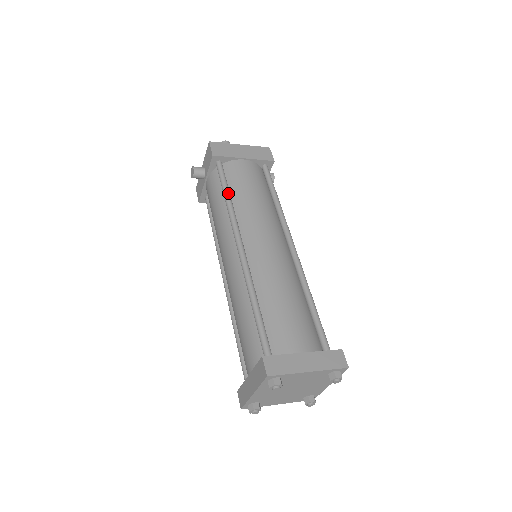
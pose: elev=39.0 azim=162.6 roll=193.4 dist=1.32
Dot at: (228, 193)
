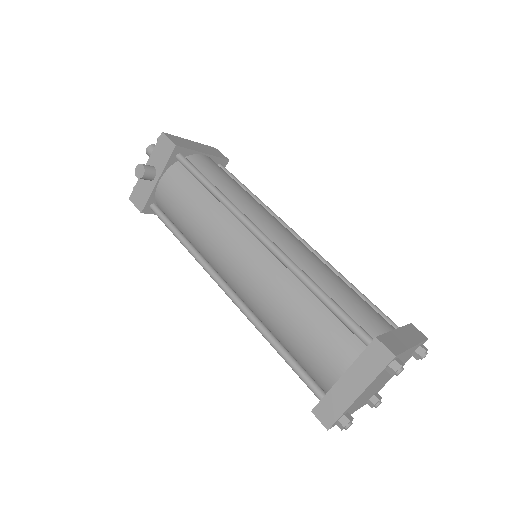
Dot at: occluded
